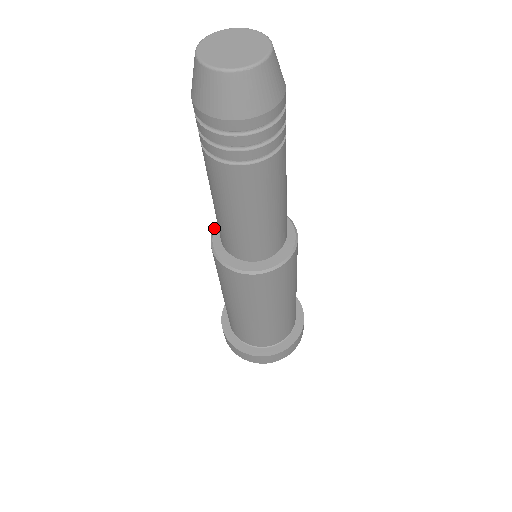
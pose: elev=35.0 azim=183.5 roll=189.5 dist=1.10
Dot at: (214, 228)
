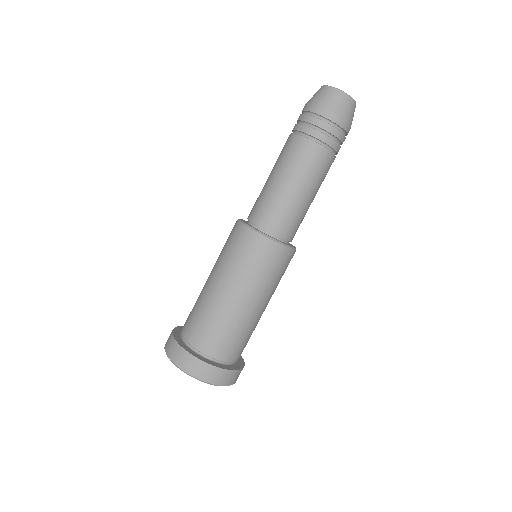
Dot at: occluded
